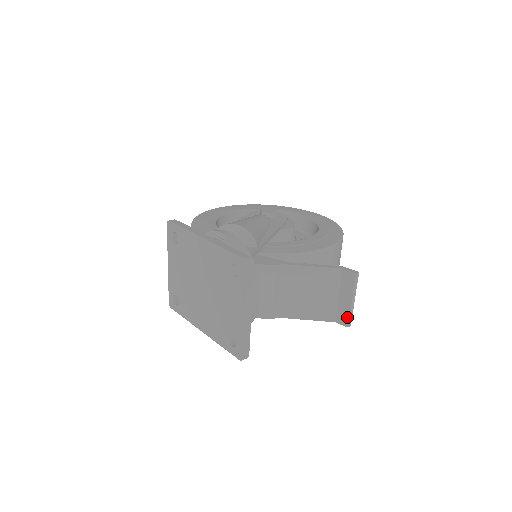
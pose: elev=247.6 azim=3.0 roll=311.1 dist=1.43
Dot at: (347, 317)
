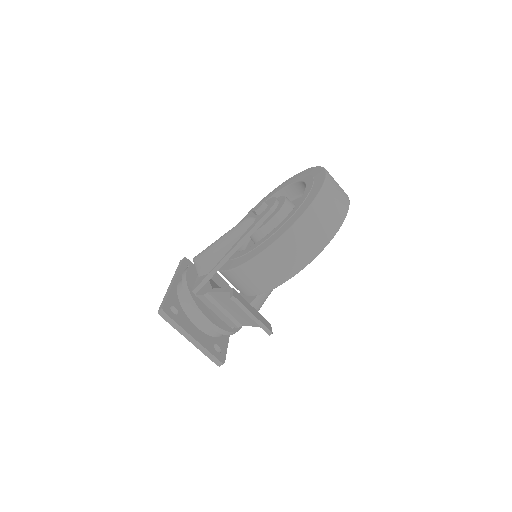
Dot at: (262, 328)
